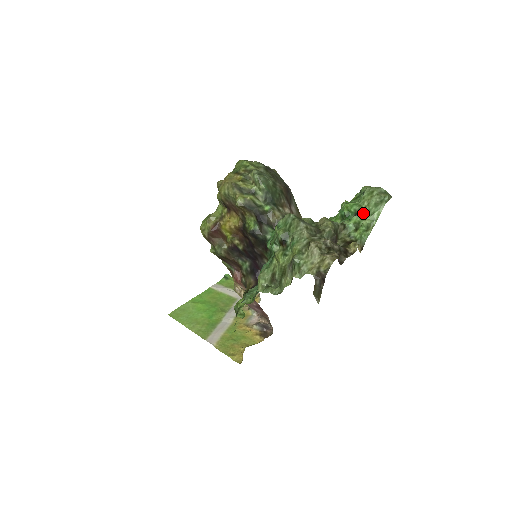
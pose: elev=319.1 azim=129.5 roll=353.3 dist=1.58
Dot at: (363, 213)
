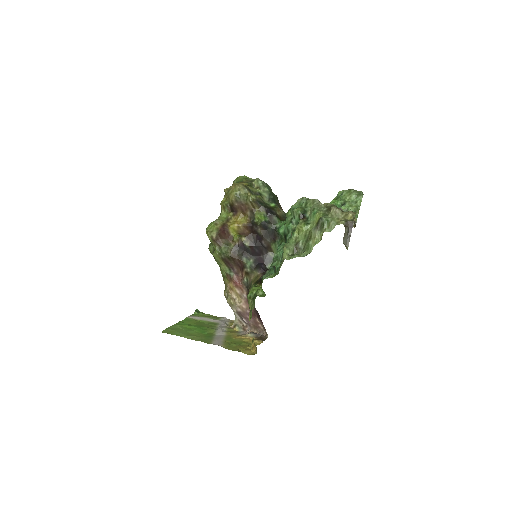
Dot at: (348, 203)
